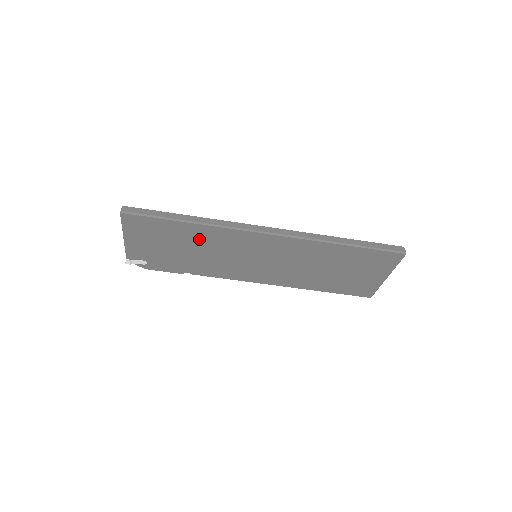
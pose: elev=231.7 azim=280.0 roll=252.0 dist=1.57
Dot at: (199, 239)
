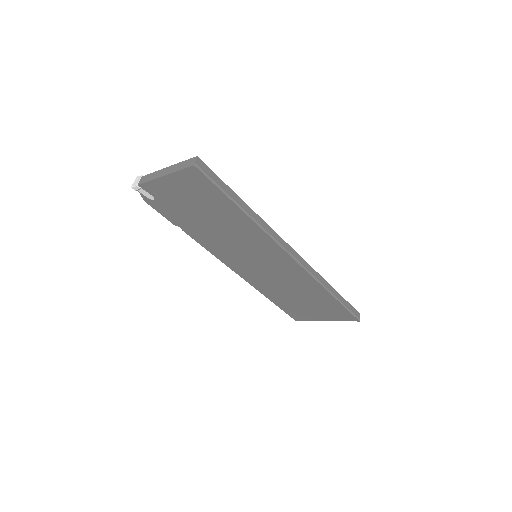
Dot at: (233, 223)
